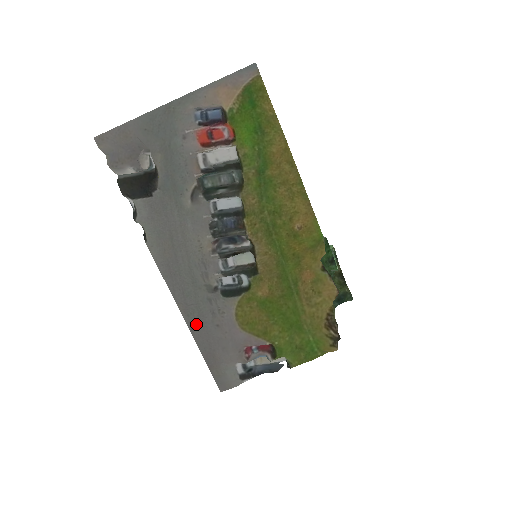
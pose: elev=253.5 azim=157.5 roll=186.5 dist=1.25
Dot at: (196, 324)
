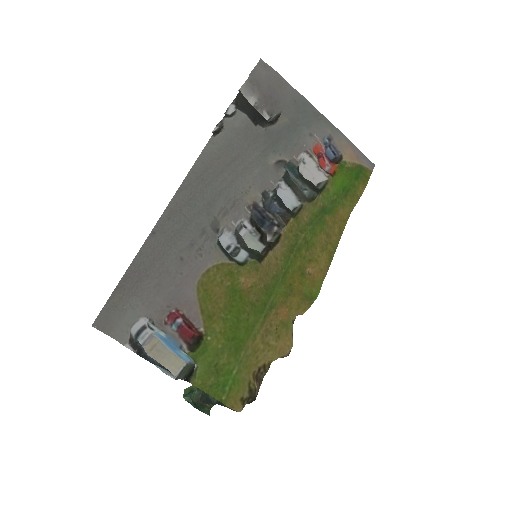
Dot at: (165, 234)
